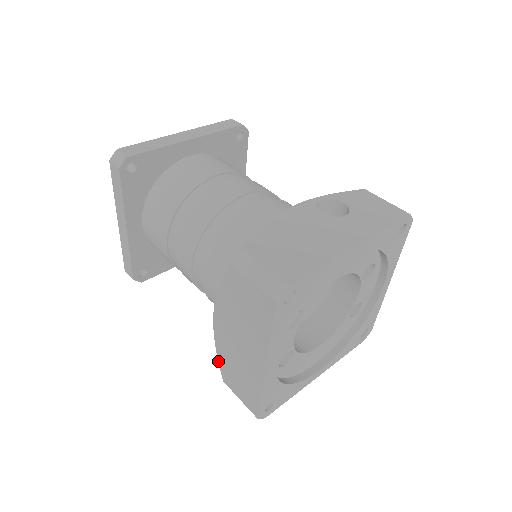
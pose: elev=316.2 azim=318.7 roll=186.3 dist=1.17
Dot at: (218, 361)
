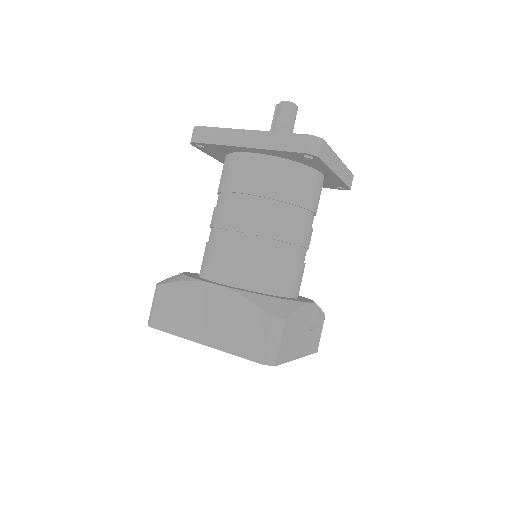
Dot at: (175, 282)
